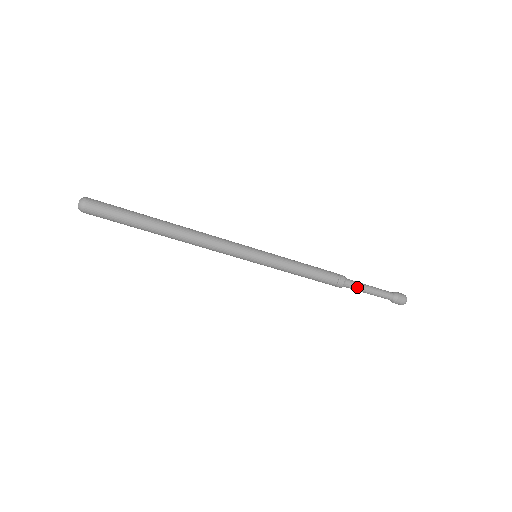
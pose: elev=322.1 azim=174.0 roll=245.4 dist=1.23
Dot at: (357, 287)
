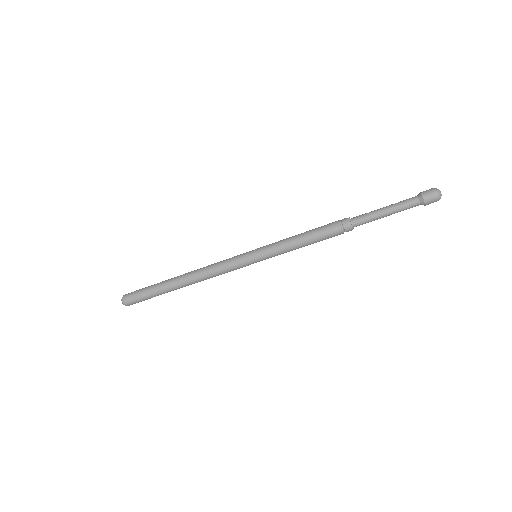
Dot at: (368, 220)
